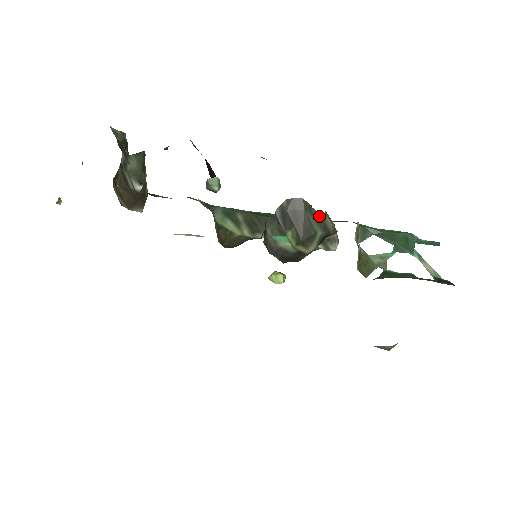
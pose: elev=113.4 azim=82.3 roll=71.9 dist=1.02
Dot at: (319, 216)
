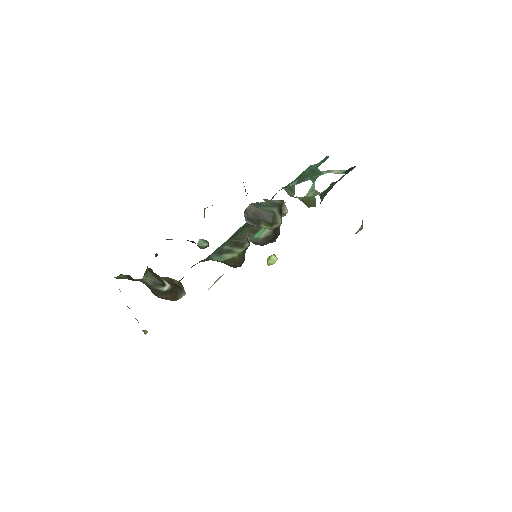
Dot at: (267, 203)
